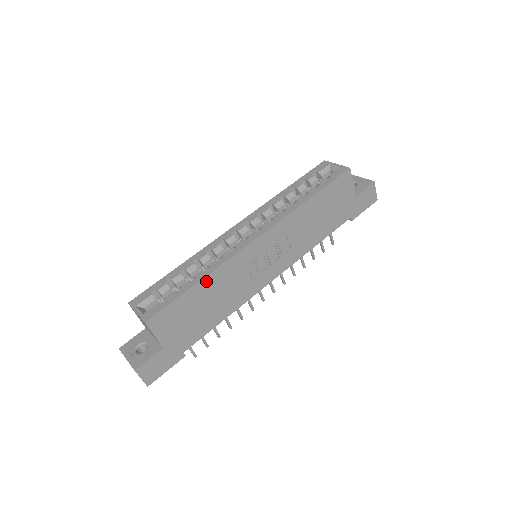
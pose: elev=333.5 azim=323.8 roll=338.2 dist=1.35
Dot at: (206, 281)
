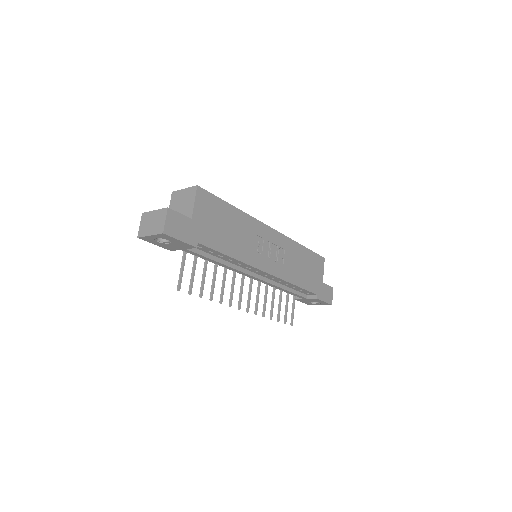
Dot at: (238, 213)
